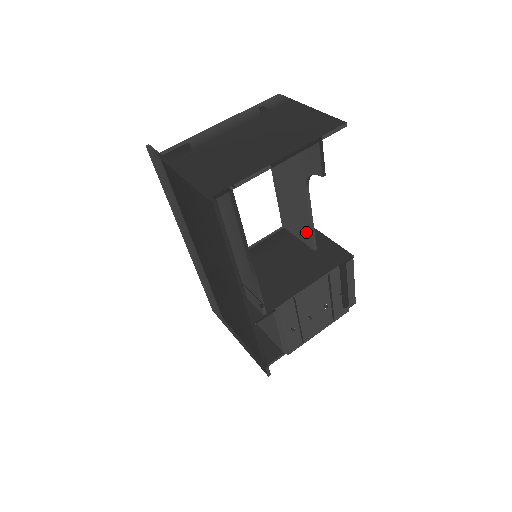
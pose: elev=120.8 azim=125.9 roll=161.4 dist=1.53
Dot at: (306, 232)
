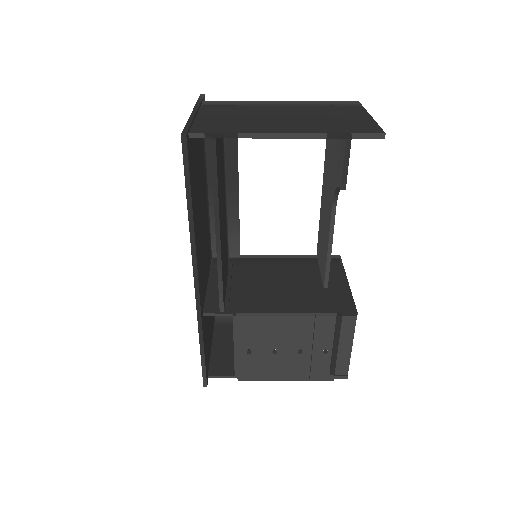
Dot at: (324, 263)
